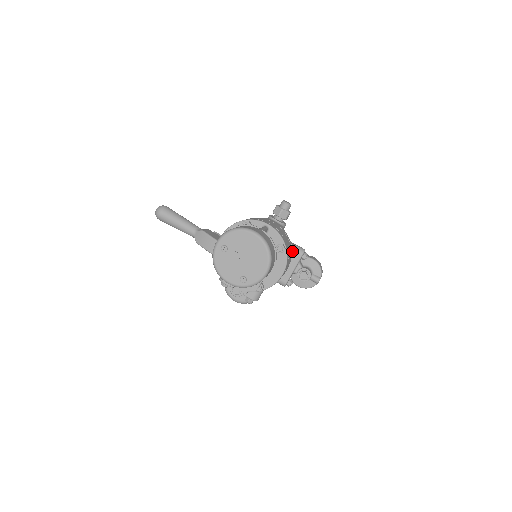
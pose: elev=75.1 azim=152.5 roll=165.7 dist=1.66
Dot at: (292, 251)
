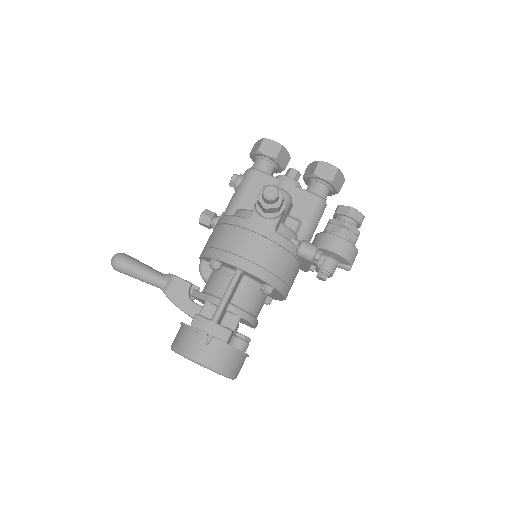
Dot at: (297, 256)
